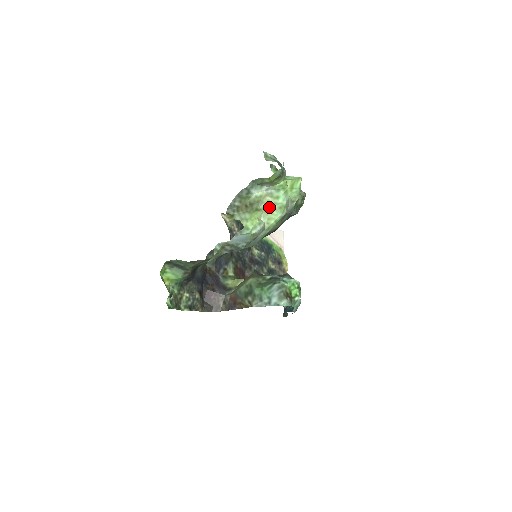
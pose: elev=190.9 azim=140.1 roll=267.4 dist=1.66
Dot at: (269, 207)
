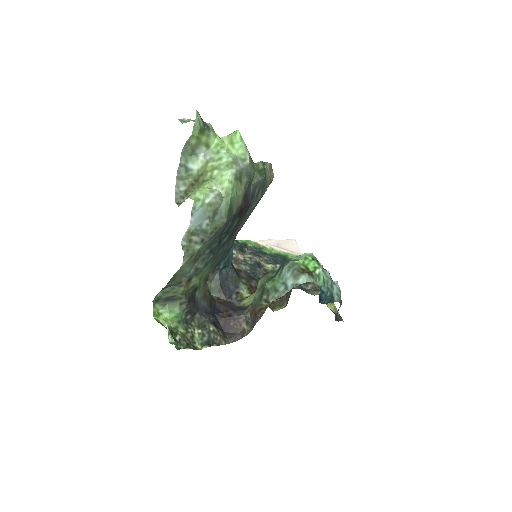
Dot at: (216, 172)
